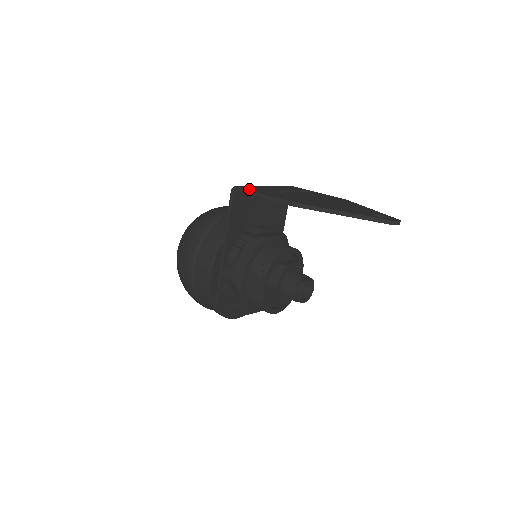
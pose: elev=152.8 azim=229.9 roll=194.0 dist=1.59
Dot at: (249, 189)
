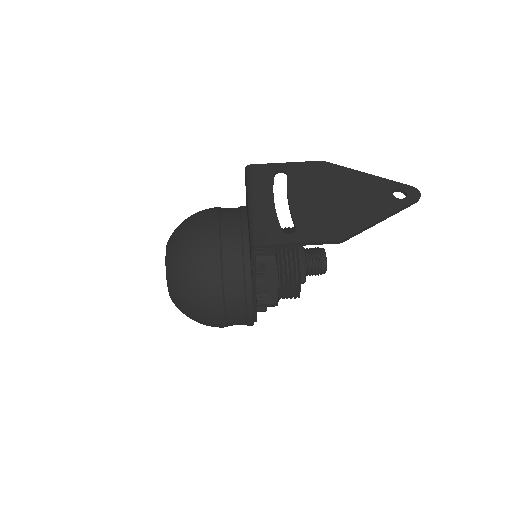
Dot at: (274, 241)
